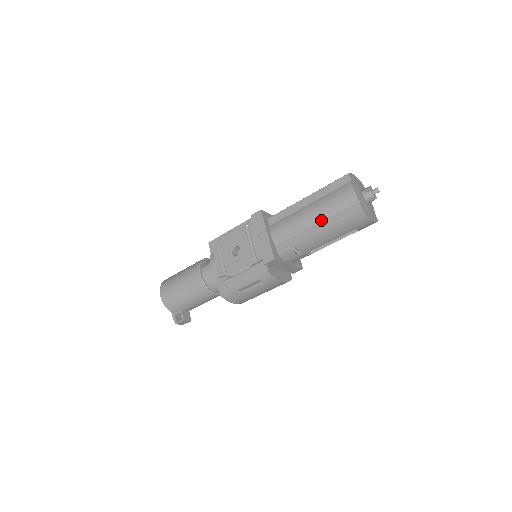
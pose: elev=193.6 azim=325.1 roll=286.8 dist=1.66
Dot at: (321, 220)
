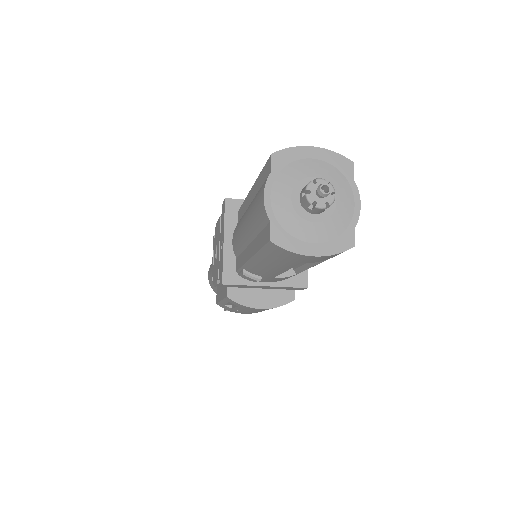
Dot at: (251, 238)
